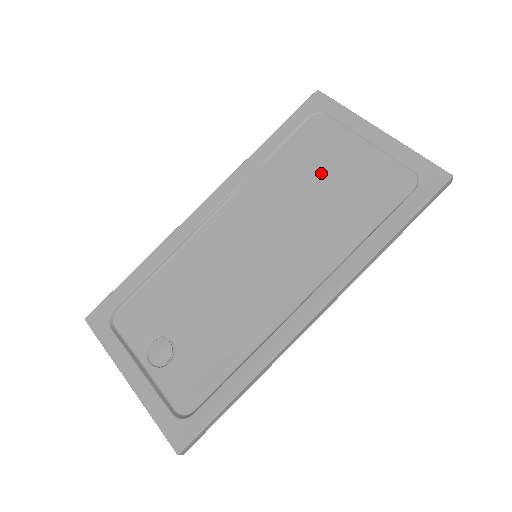
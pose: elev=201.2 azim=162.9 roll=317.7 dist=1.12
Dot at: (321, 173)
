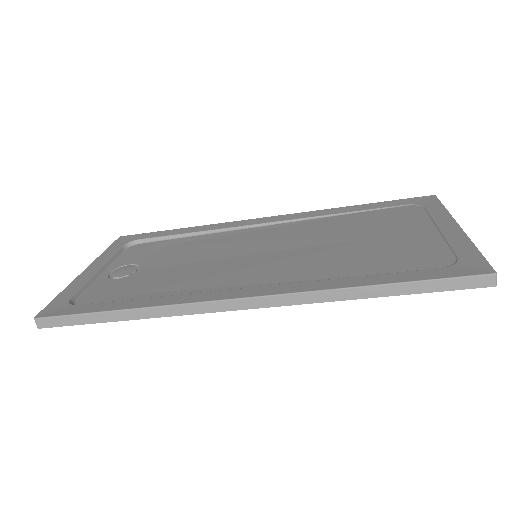
Dot at: (371, 233)
